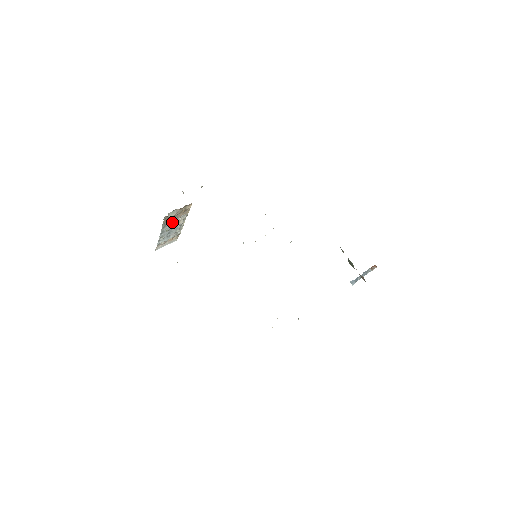
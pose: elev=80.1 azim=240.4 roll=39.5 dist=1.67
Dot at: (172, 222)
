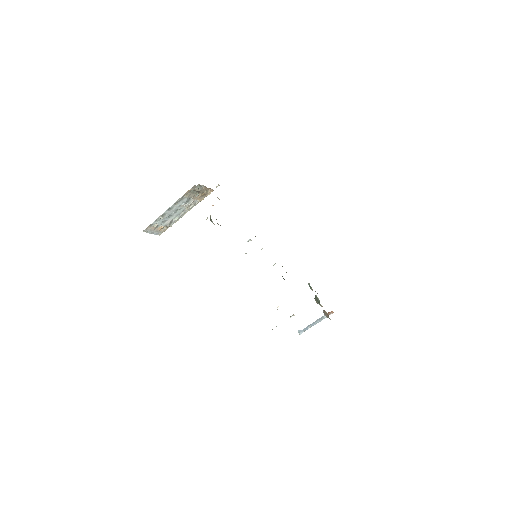
Dot at: (186, 201)
